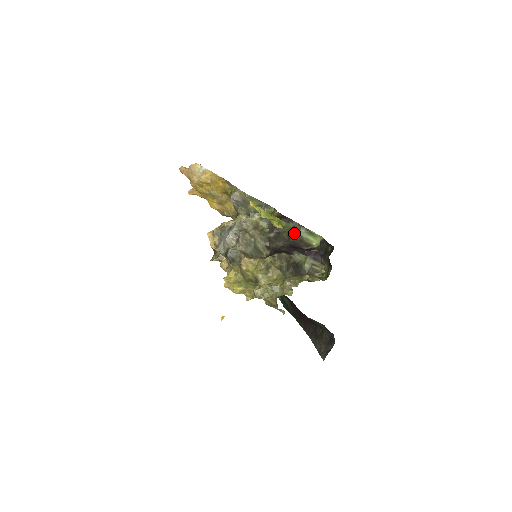
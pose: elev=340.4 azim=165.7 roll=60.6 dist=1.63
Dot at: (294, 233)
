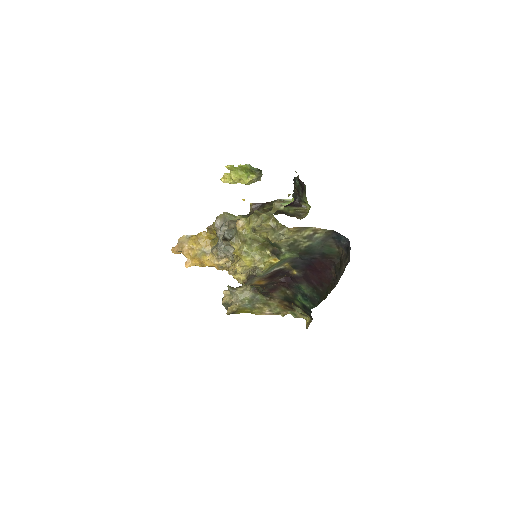
Dot at: (271, 207)
